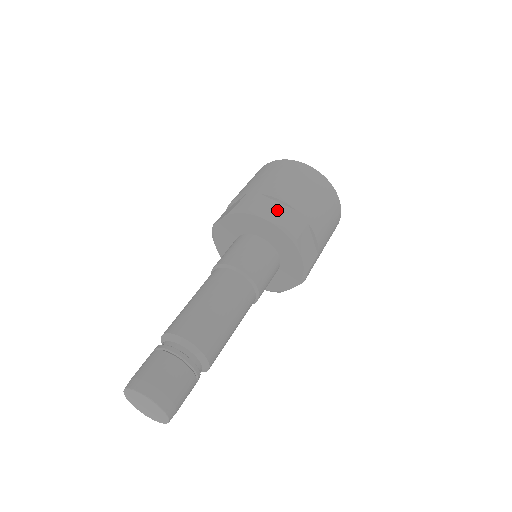
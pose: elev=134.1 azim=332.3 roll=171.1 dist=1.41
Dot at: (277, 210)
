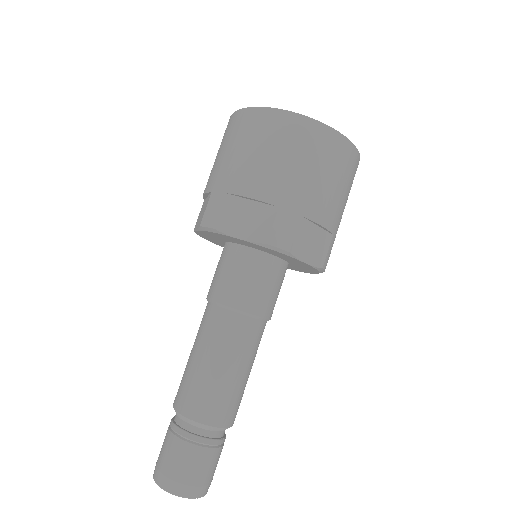
Dot at: (317, 242)
